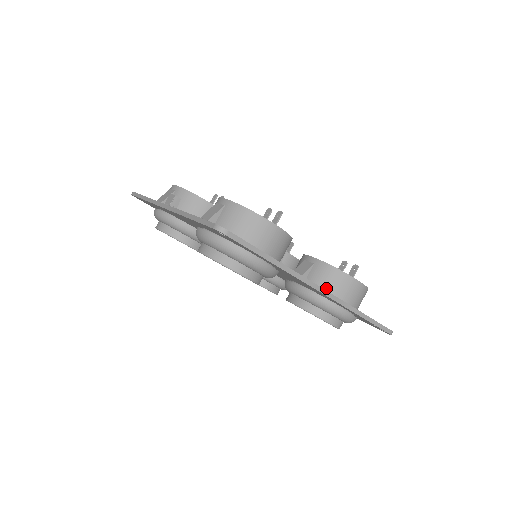
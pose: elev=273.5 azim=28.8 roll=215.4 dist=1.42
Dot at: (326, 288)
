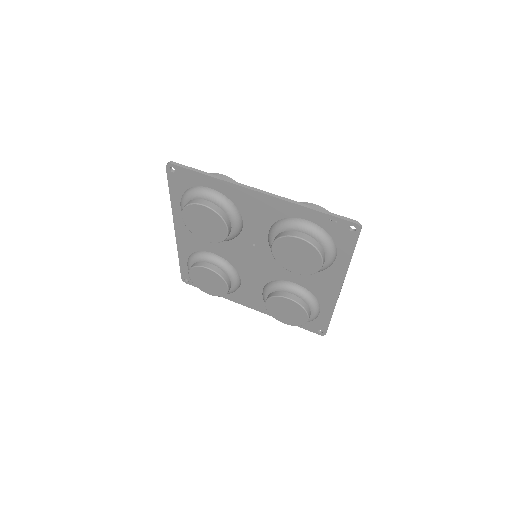
Dot at: occluded
